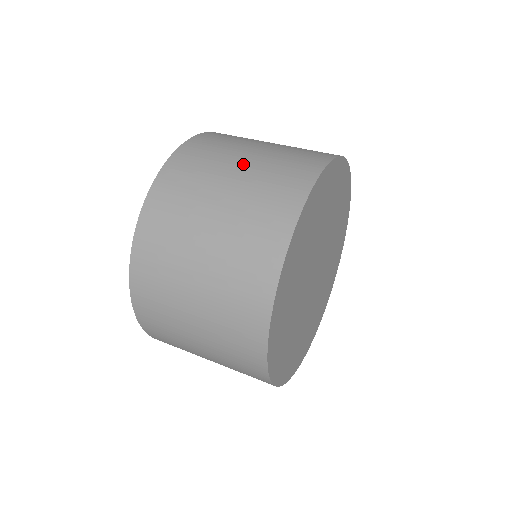
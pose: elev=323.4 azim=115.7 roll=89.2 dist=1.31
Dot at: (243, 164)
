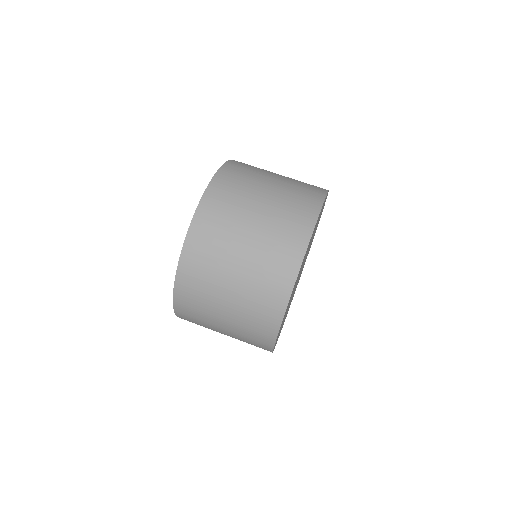
Dot at: (278, 176)
